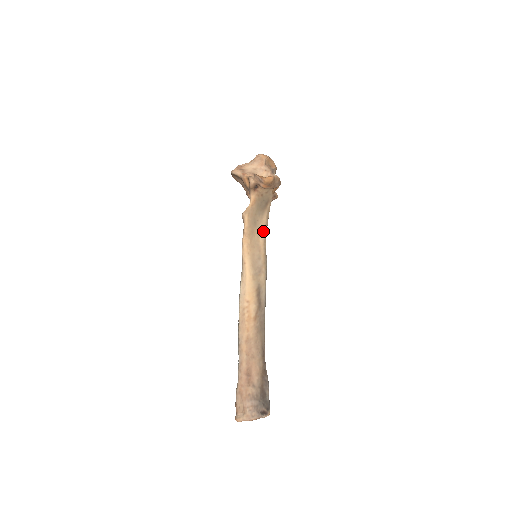
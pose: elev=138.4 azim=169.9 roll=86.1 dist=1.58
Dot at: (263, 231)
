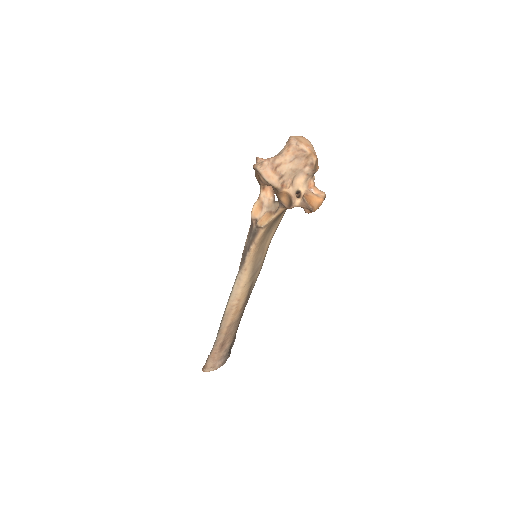
Dot at: (273, 233)
